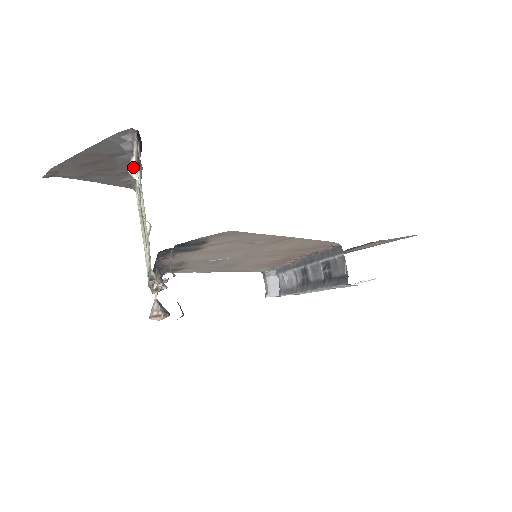
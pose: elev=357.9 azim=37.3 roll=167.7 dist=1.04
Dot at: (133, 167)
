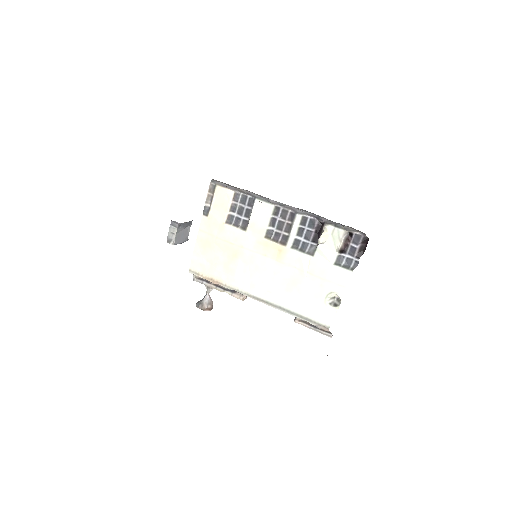
Dot at: (325, 239)
